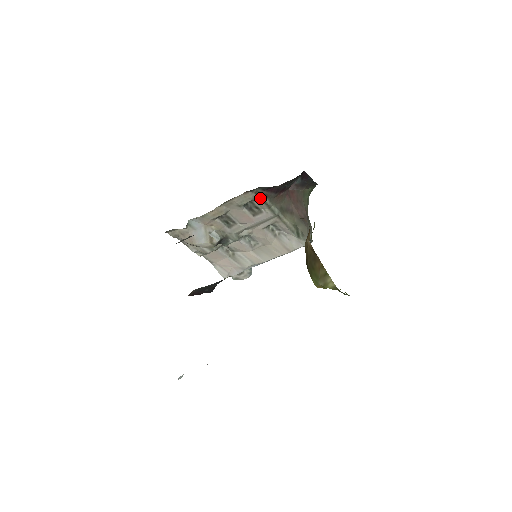
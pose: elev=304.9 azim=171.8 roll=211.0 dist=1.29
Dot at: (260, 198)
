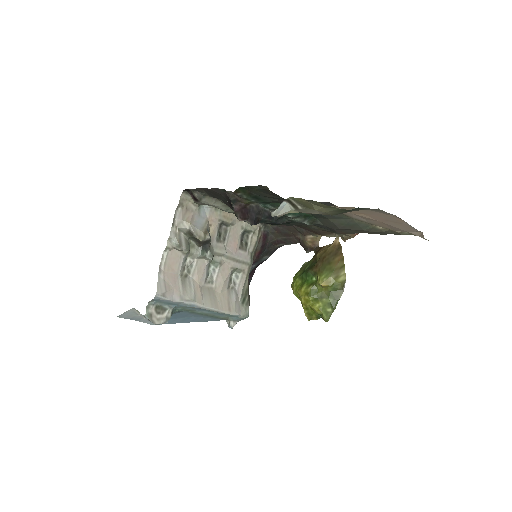
Dot at: (258, 236)
